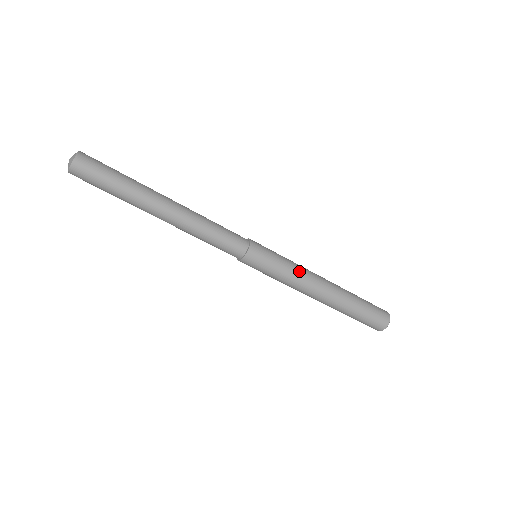
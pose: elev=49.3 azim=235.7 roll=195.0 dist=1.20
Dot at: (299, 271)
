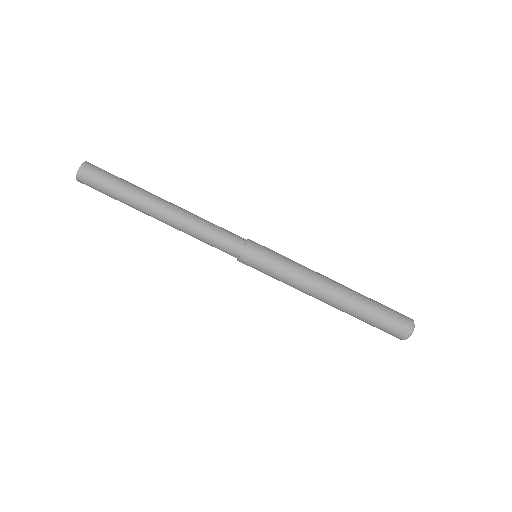
Dot at: (302, 265)
